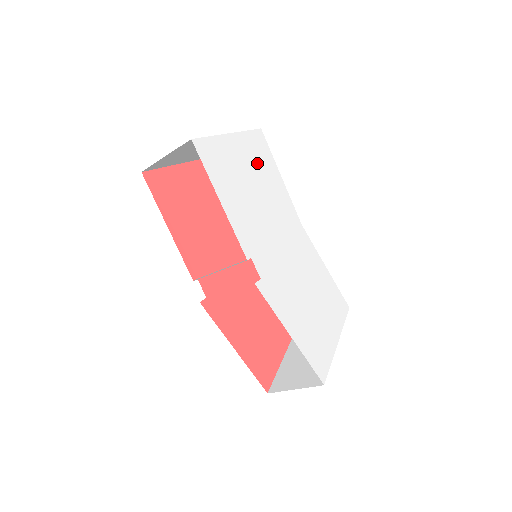
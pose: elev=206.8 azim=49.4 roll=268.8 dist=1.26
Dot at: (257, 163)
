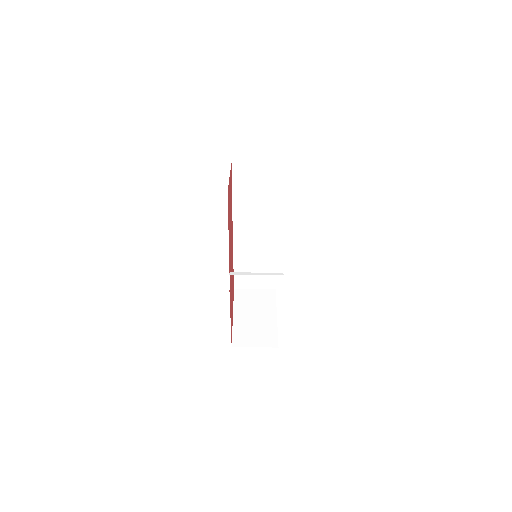
Dot at: occluded
